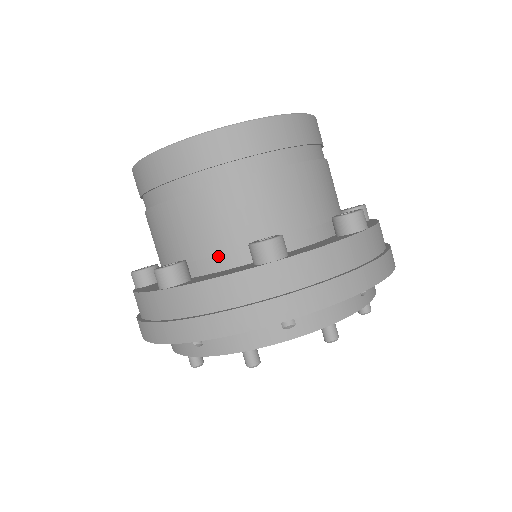
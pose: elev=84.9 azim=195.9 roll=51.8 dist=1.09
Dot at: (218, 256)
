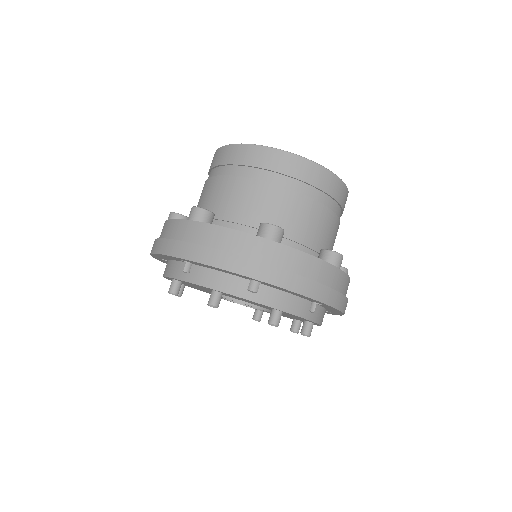
Dot at: occluded
